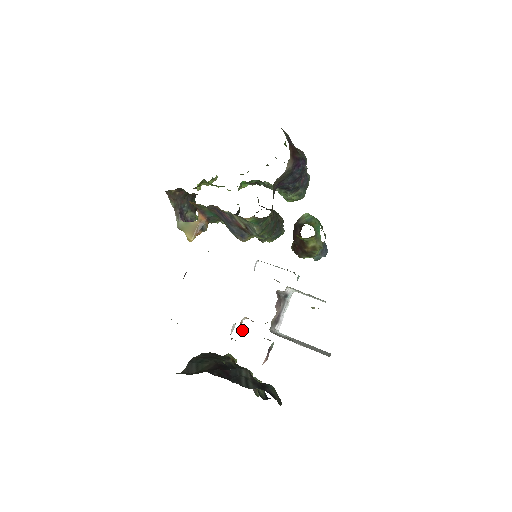
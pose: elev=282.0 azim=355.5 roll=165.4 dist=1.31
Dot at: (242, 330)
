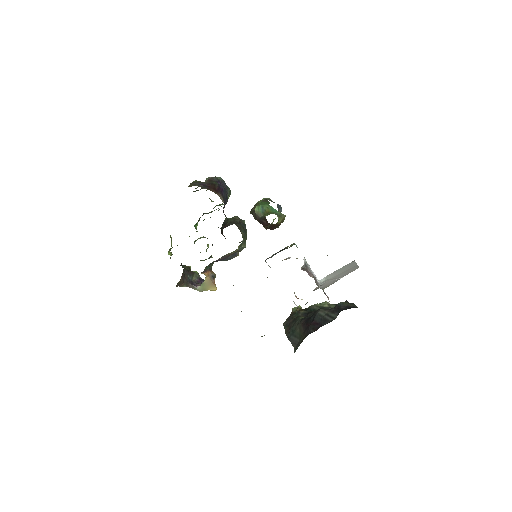
Dot at: occluded
